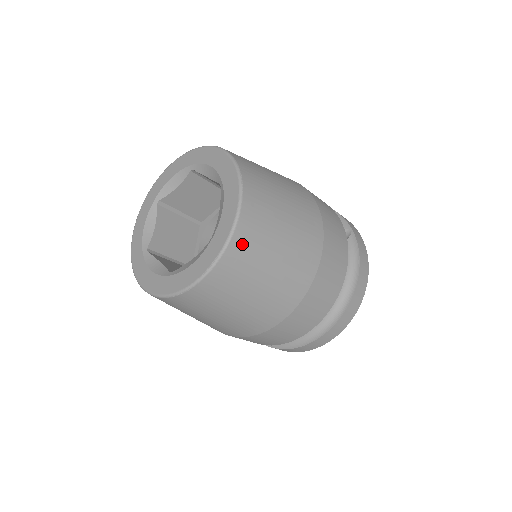
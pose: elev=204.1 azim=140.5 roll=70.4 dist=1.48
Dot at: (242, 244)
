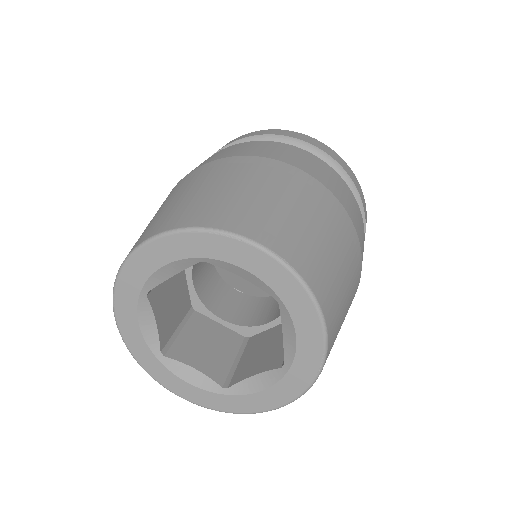
Dot at: occluded
